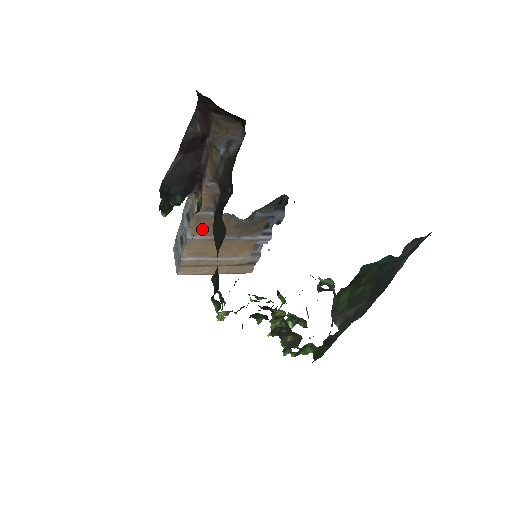
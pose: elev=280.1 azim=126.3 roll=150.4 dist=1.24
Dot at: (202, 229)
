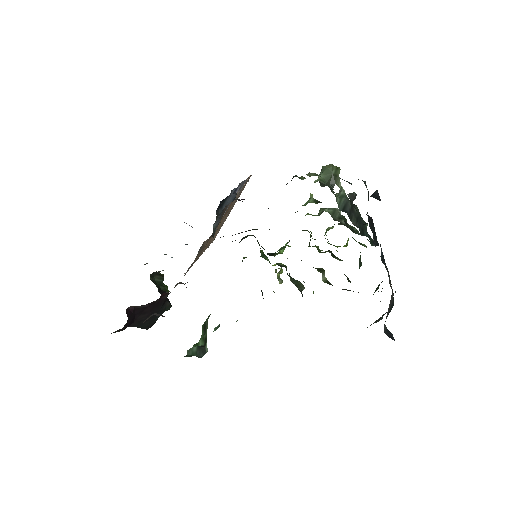
Dot at: occluded
